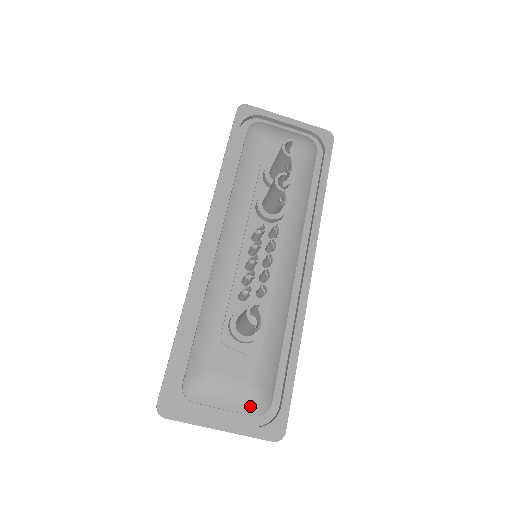
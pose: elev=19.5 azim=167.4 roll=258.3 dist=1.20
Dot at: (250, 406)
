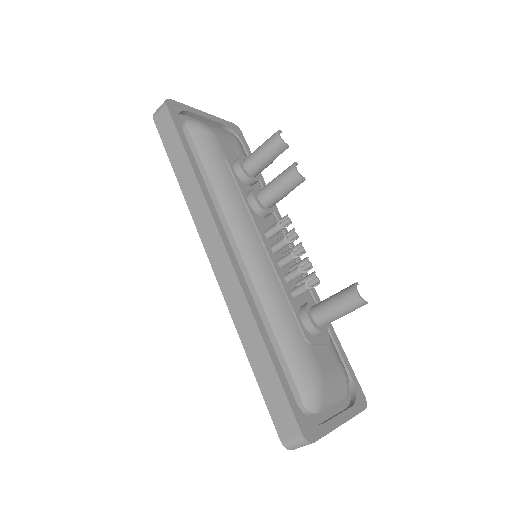
Dot at: (346, 389)
